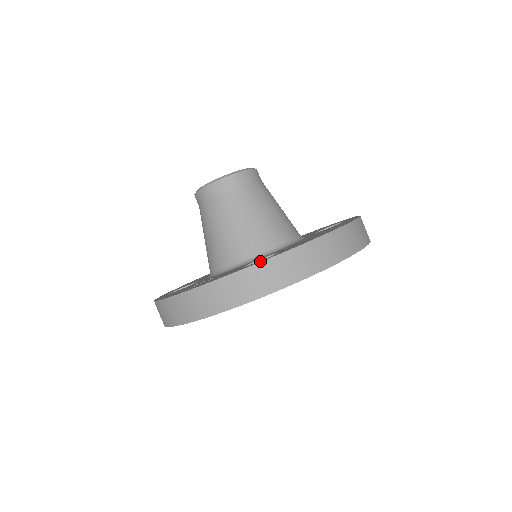
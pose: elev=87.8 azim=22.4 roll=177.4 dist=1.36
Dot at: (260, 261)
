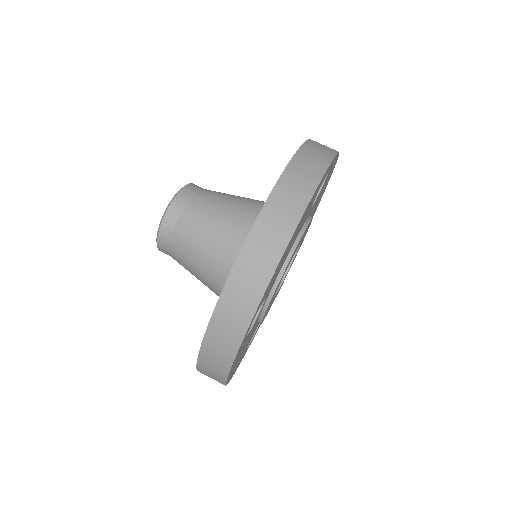
Dot at: occluded
